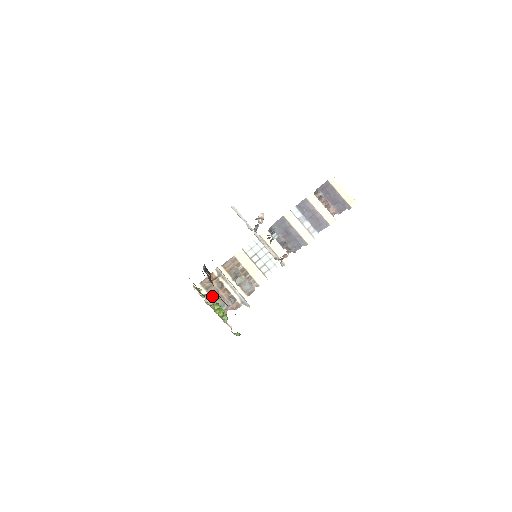
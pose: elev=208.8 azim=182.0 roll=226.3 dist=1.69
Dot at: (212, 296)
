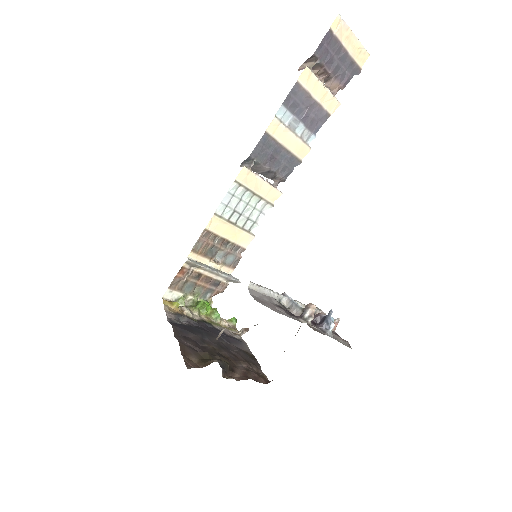
Dot at: (189, 293)
